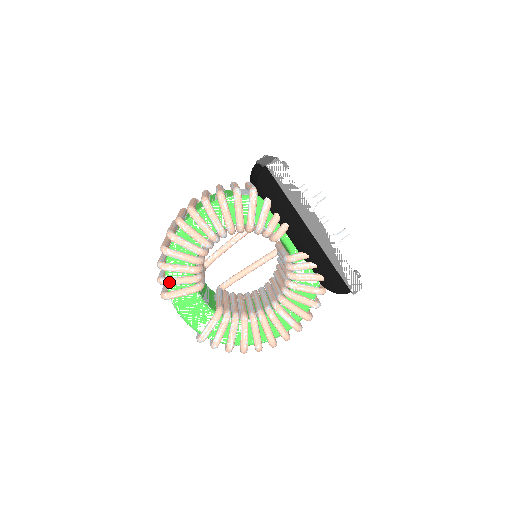
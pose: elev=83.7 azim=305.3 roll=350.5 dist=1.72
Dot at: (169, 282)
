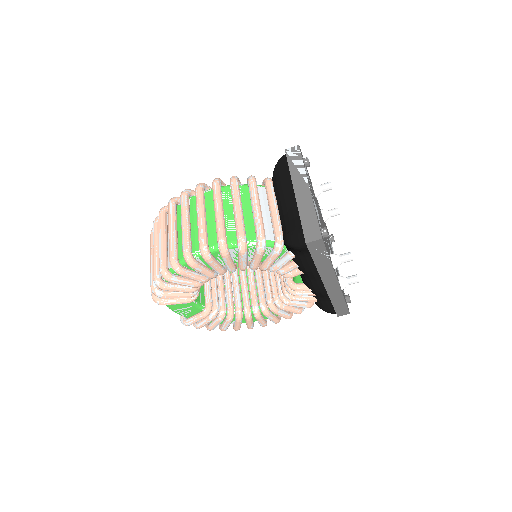
Dot at: (165, 297)
